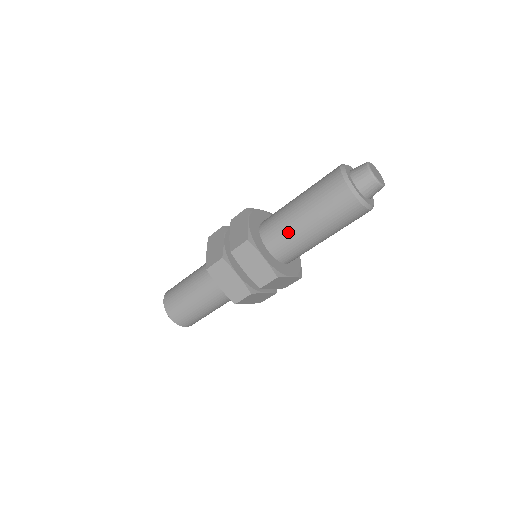
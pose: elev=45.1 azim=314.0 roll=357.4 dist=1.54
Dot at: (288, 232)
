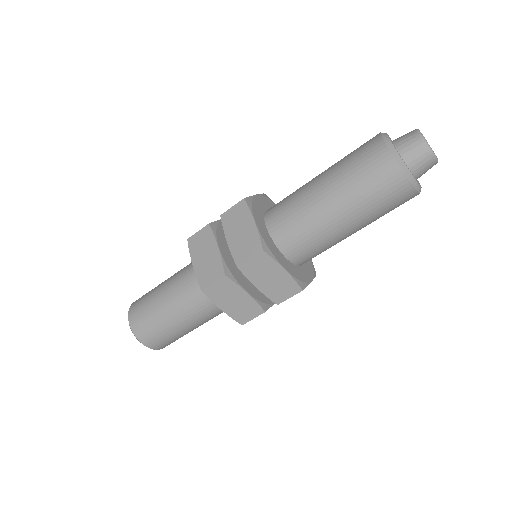
Dot at: (297, 202)
